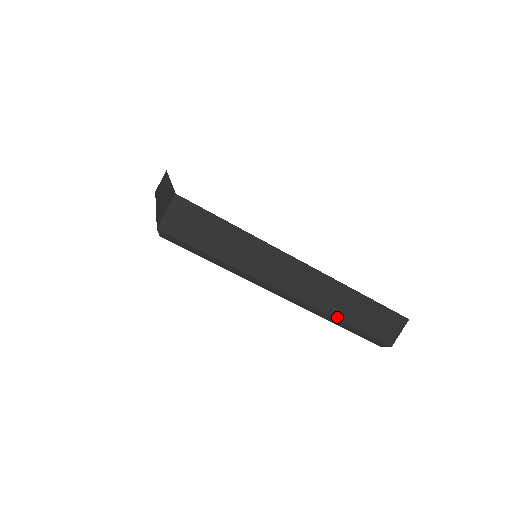
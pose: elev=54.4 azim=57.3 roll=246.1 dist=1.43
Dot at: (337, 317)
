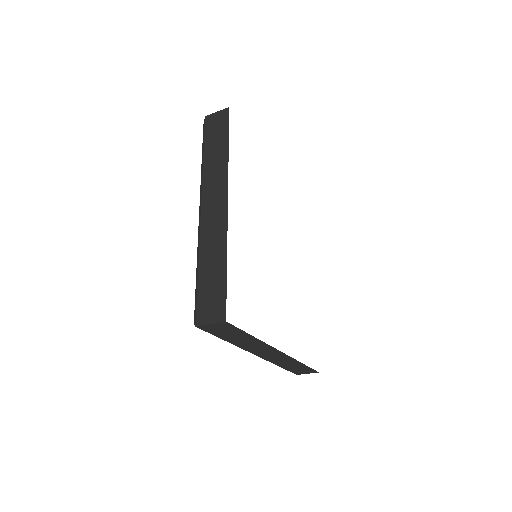
Dot at: (278, 365)
